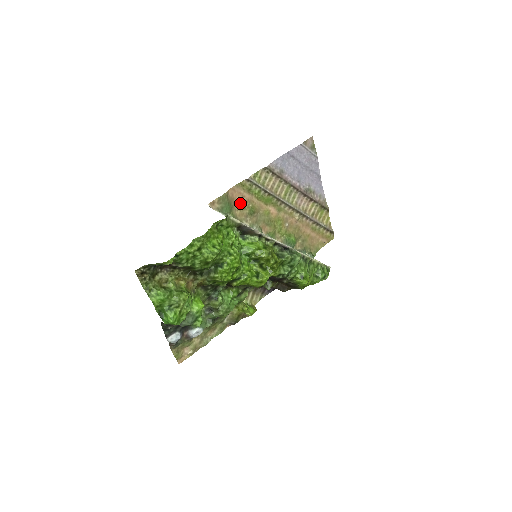
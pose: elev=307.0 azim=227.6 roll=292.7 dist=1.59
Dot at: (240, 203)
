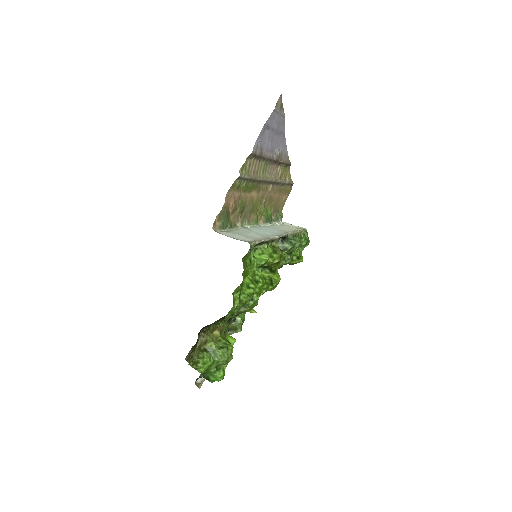
Dot at: (233, 207)
